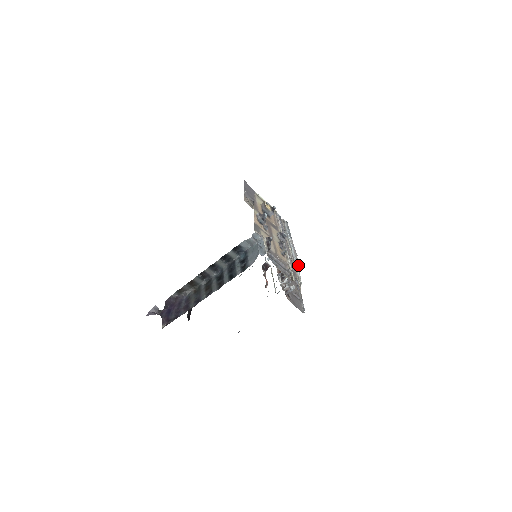
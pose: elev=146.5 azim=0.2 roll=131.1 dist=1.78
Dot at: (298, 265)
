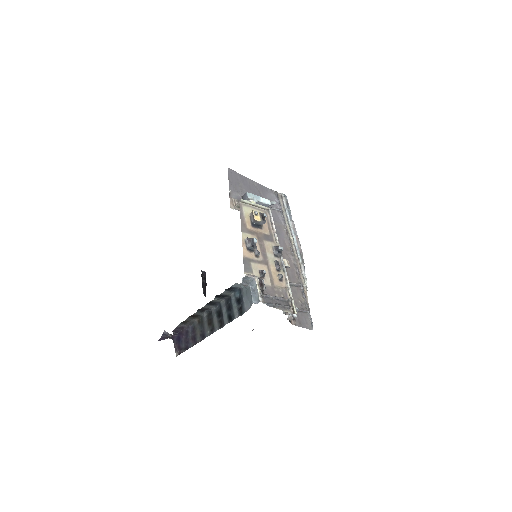
Dot at: (302, 259)
